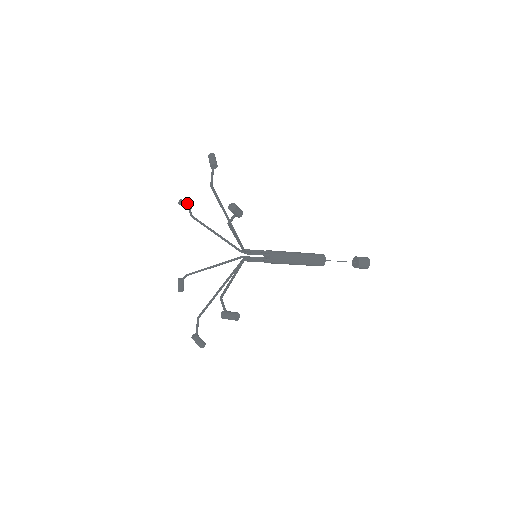
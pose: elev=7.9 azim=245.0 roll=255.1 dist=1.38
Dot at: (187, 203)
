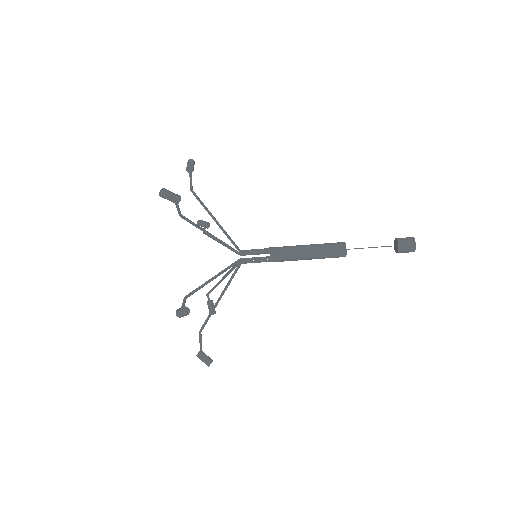
Dot at: (203, 222)
